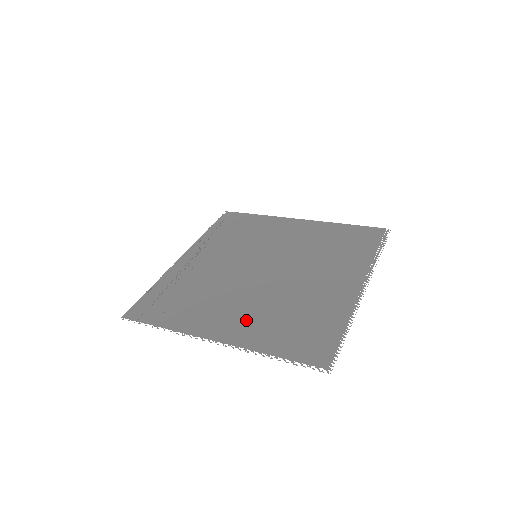
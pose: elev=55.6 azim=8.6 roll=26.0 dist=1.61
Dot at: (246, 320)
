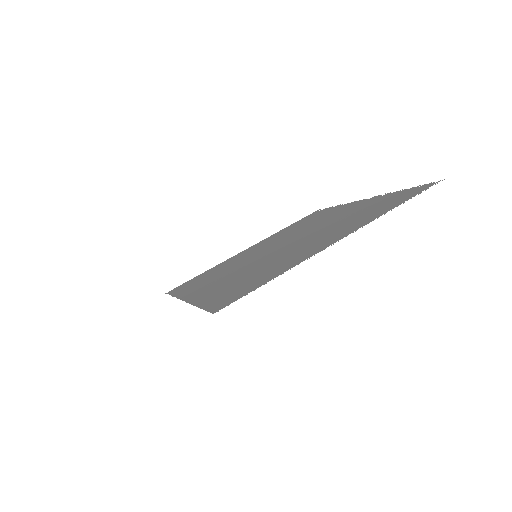
Dot at: (334, 232)
